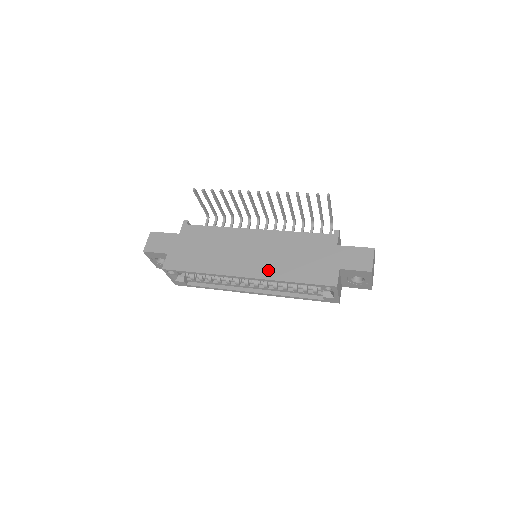
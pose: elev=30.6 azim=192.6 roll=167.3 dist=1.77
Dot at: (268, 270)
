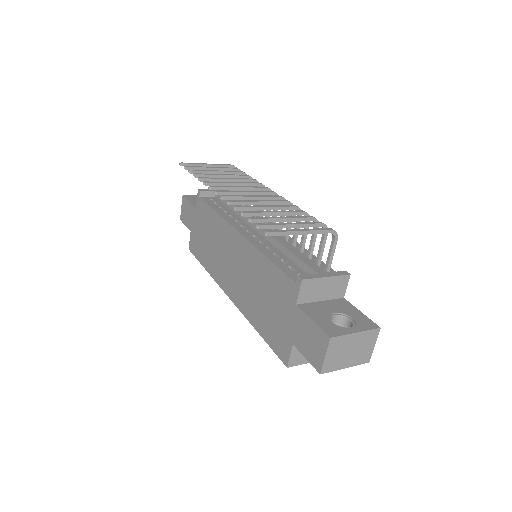
Dot at: (242, 300)
